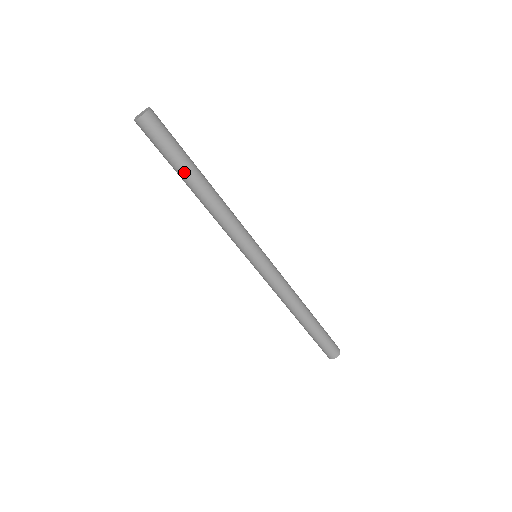
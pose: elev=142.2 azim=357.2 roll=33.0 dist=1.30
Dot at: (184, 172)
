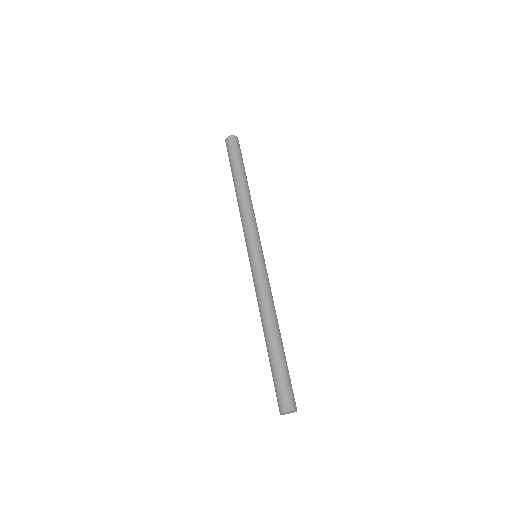
Dot at: (233, 174)
